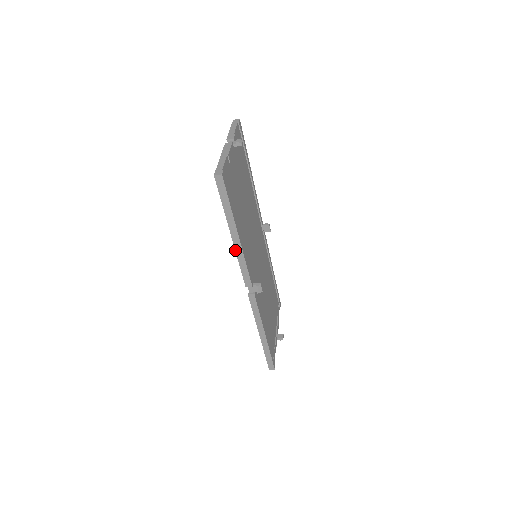
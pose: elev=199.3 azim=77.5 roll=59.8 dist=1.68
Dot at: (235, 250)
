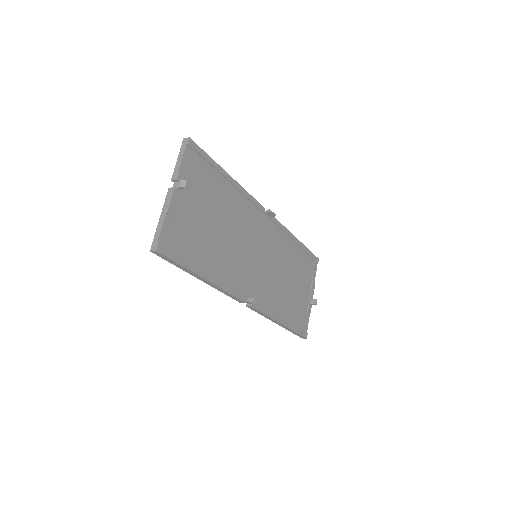
Dot at: (211, 286)
